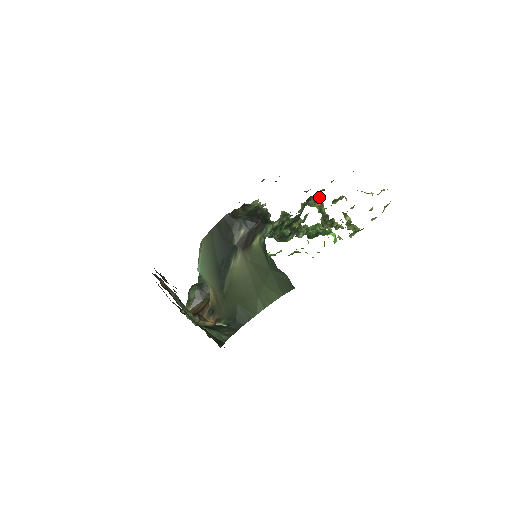
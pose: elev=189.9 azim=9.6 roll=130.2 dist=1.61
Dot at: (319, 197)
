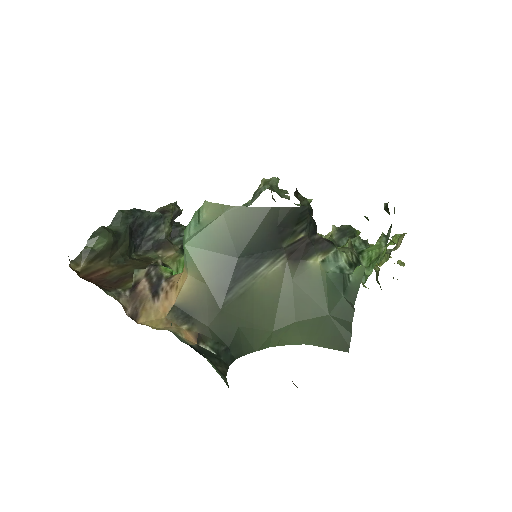
Dot at: occluded
